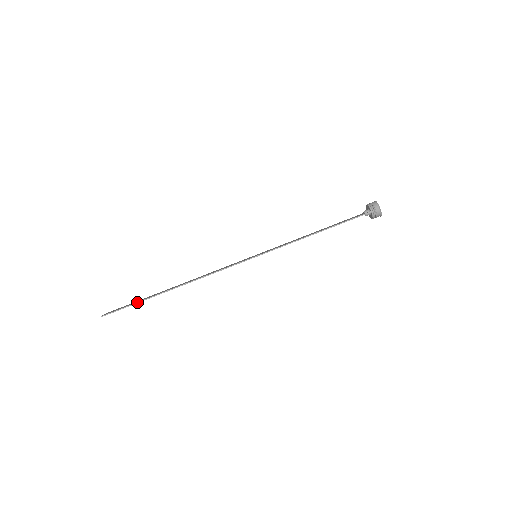
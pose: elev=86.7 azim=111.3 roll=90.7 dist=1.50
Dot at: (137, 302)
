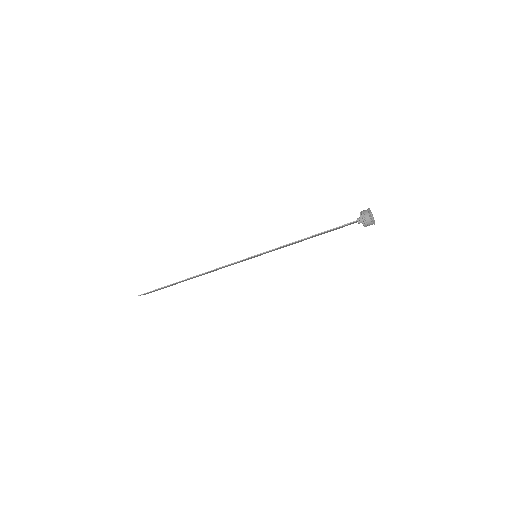
Dot at: (162, 287)
